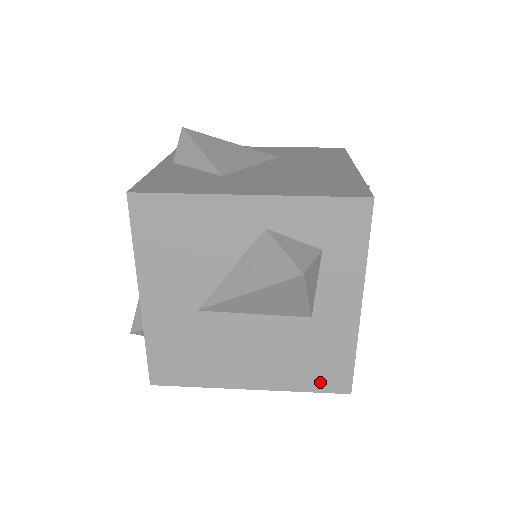
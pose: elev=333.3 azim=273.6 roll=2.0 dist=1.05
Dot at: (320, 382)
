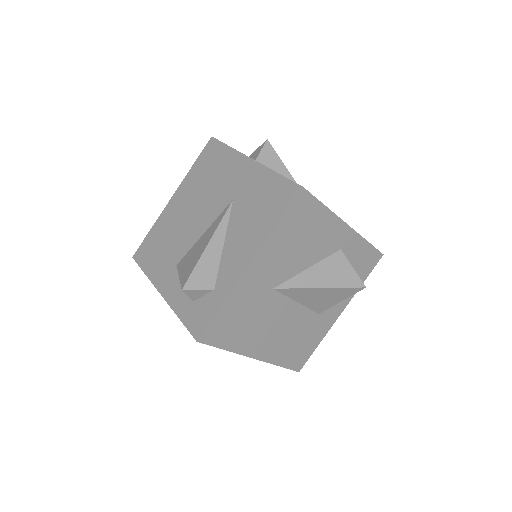
Dot at: (292, 361)
